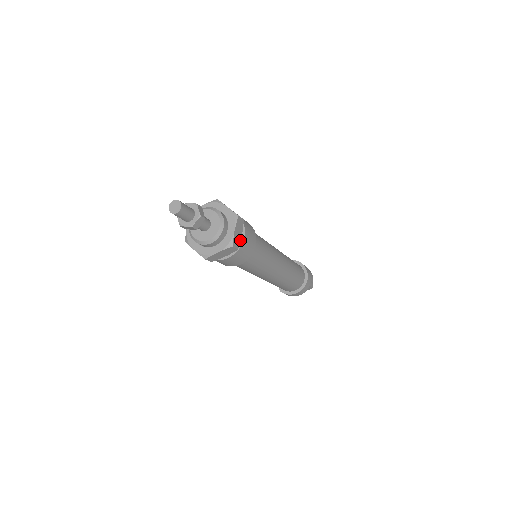
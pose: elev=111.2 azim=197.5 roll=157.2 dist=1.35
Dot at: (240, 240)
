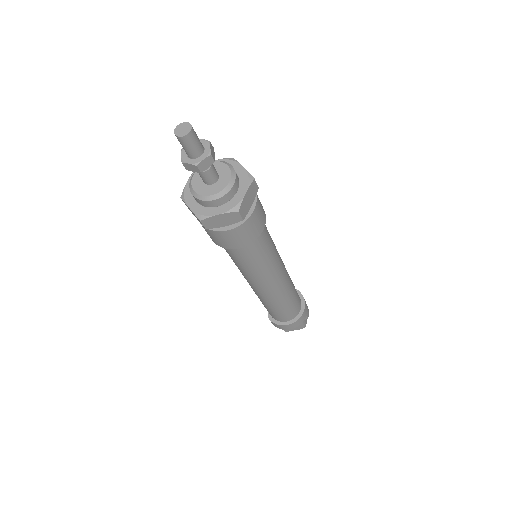
Dot at: (248, 210)
